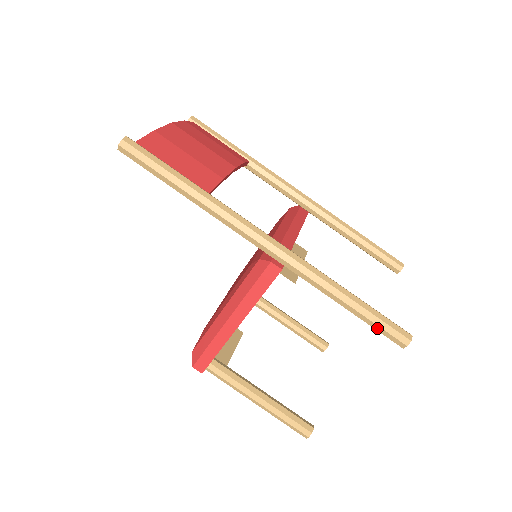
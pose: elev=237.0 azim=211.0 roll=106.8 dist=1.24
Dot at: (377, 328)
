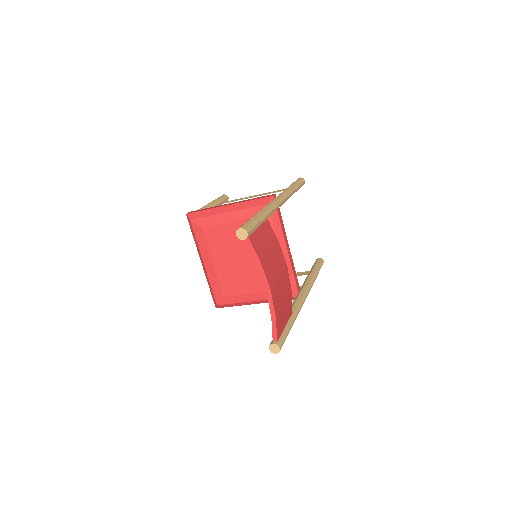
Dot at: occluded
